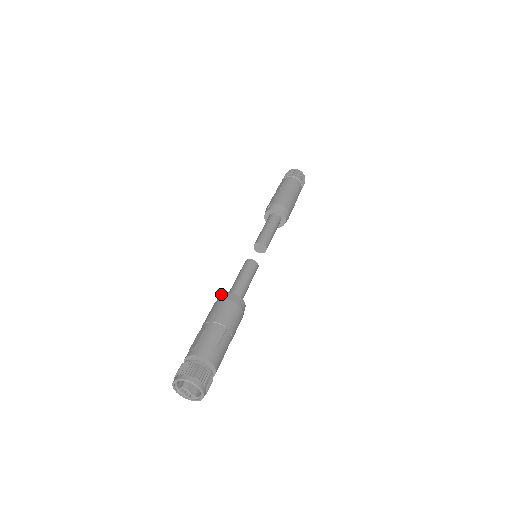
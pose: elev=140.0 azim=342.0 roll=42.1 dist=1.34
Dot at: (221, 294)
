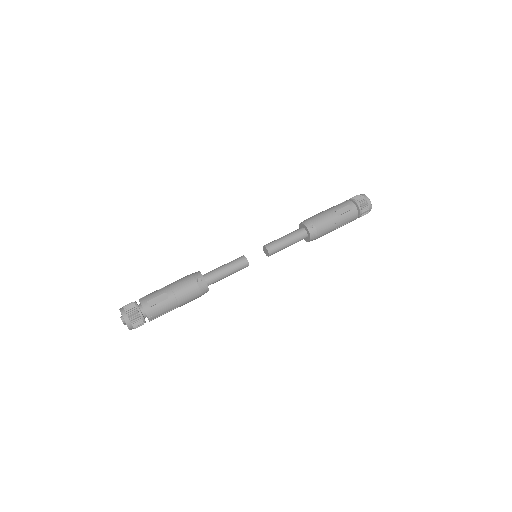
Dot at: occluded
